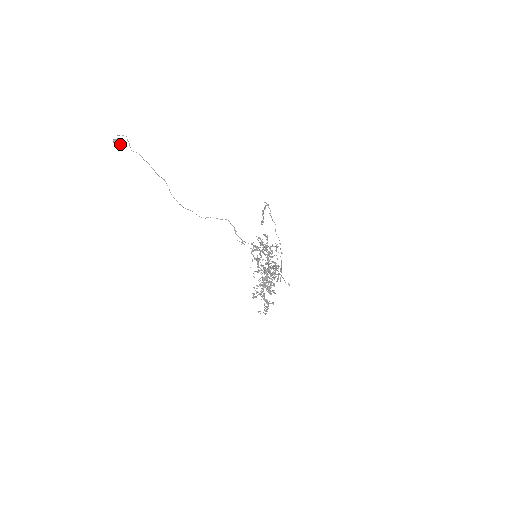
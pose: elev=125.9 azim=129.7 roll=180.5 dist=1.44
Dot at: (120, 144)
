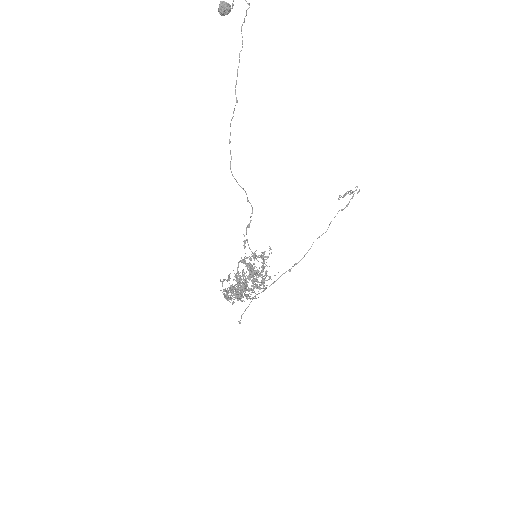
Dot at: (227, 12)
